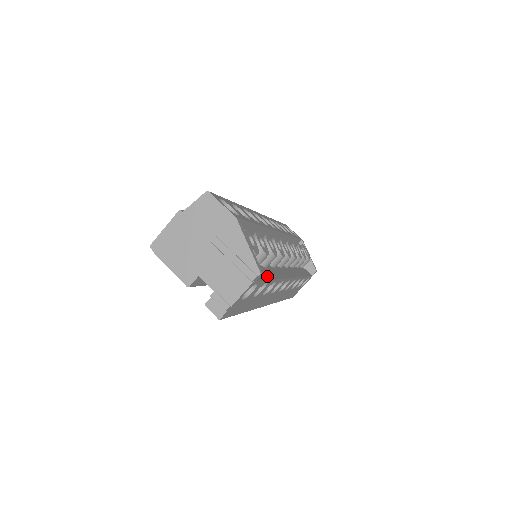
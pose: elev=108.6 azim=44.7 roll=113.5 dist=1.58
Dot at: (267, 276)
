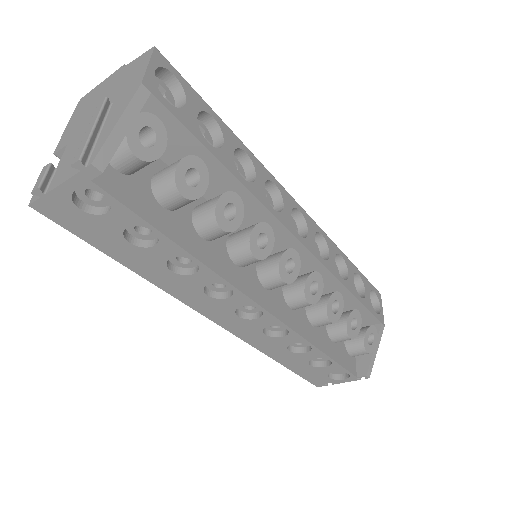
Dot at: (167, 228)
